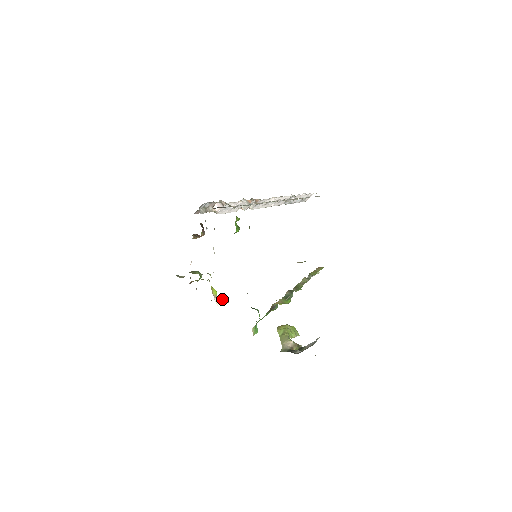
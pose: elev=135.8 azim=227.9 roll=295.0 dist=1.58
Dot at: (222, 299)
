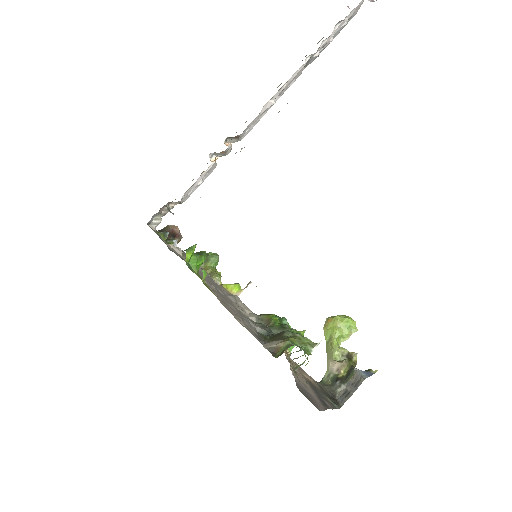
Dot at: (249, 291)
